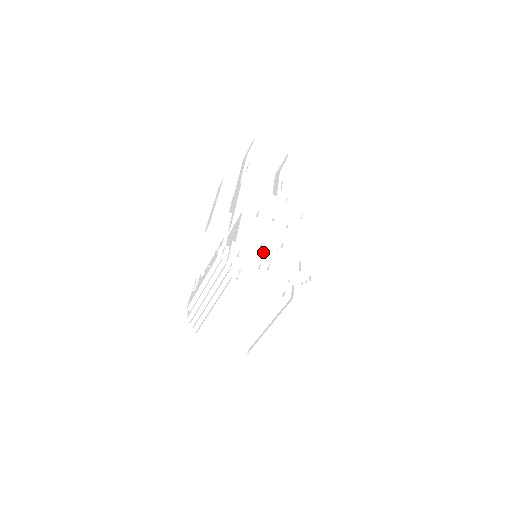
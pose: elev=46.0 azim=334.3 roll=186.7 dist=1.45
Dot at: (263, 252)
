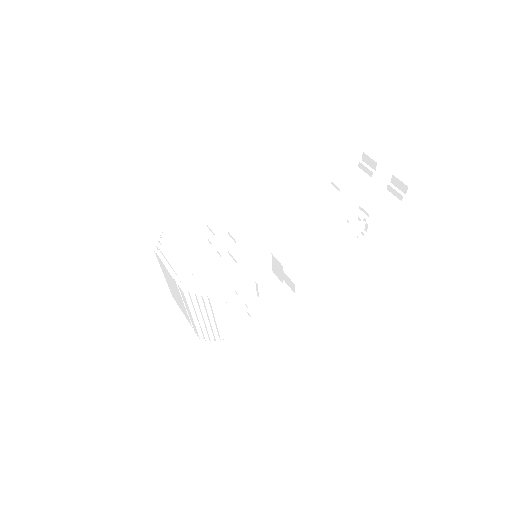
Dot at: (210, 243)
